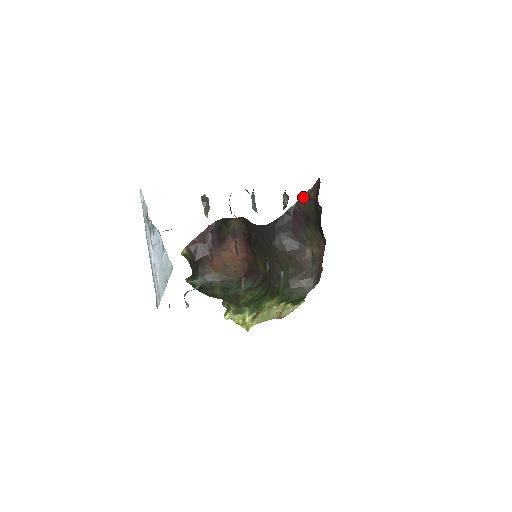
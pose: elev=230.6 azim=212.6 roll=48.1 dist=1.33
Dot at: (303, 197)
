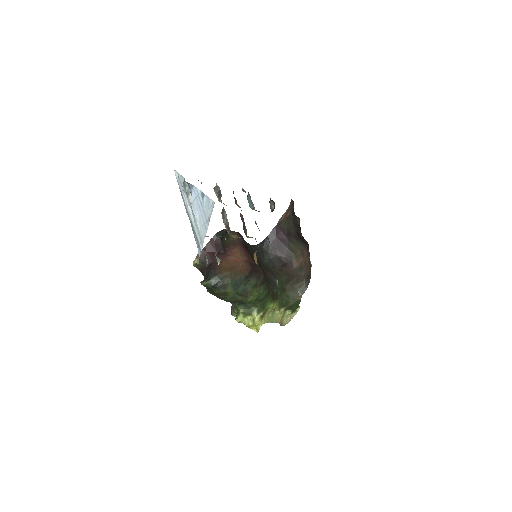
Dot at: (282, 218)
